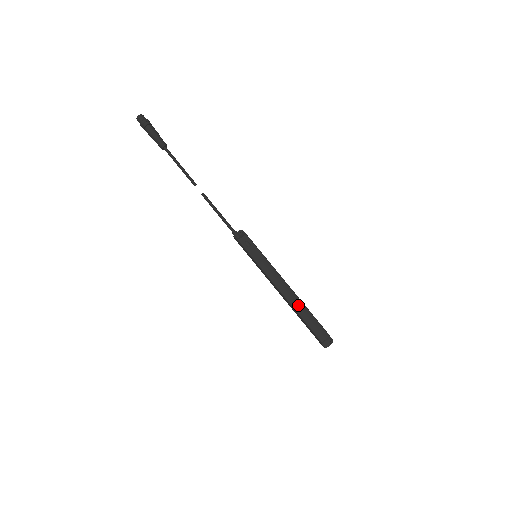
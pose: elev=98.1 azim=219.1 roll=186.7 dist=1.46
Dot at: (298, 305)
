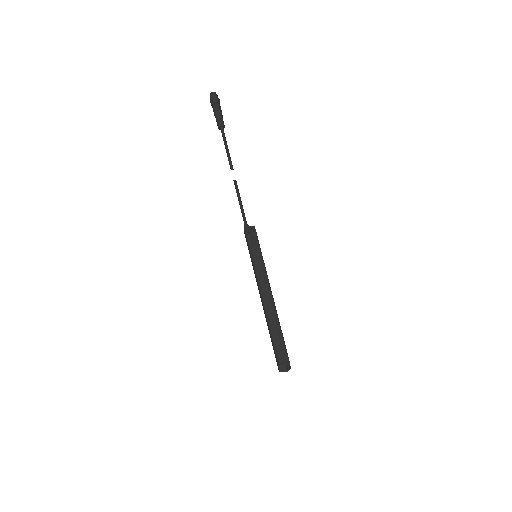
Dot at: (273, 318)
